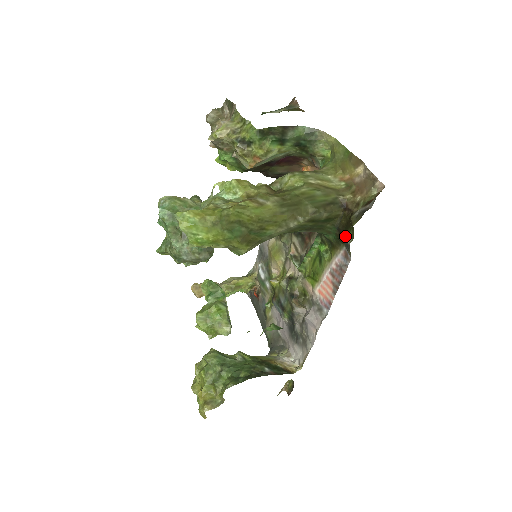
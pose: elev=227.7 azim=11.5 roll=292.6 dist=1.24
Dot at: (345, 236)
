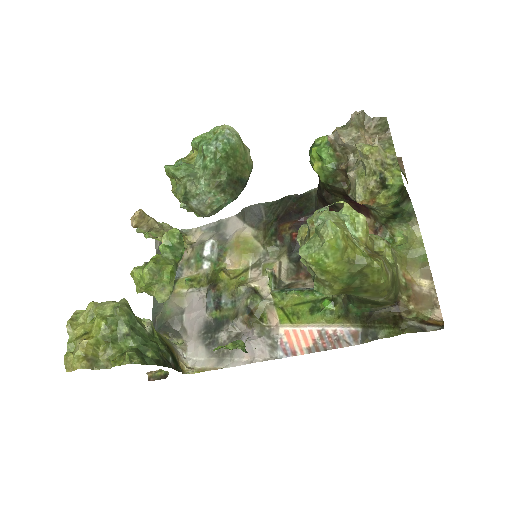
Dot at: (376, 326)
